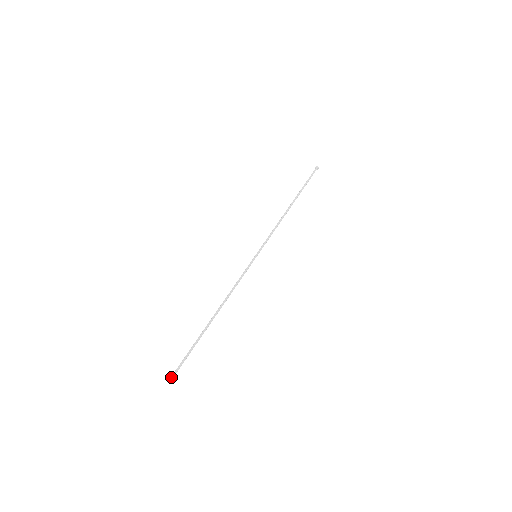
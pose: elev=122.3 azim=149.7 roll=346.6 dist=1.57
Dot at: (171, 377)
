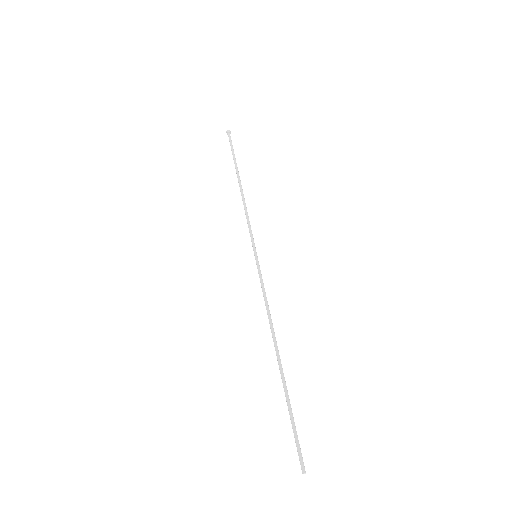
Dot at: occluded
